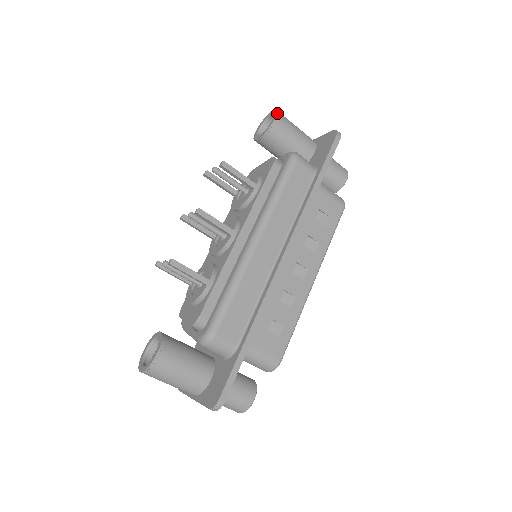
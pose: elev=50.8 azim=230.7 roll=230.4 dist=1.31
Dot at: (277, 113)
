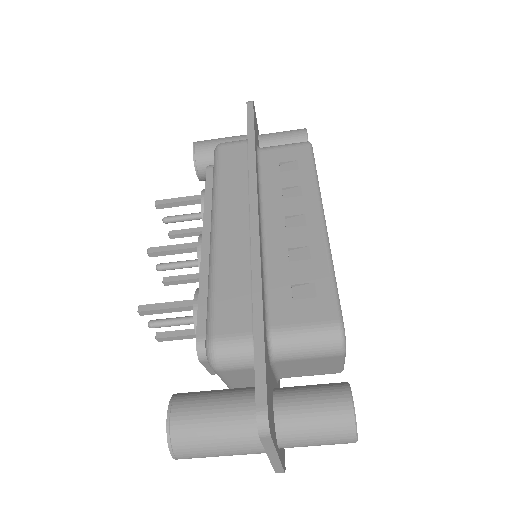
Dot at: (194, 142)
